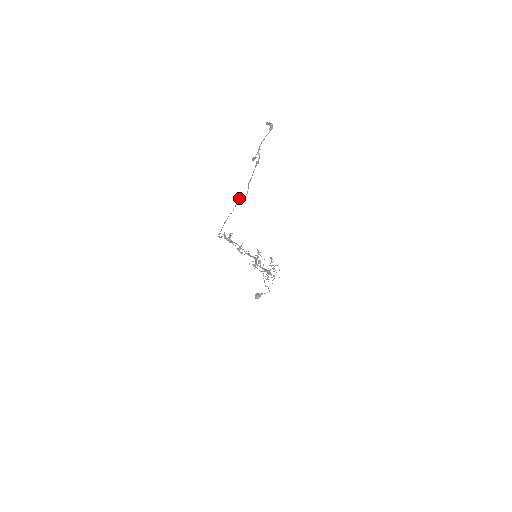
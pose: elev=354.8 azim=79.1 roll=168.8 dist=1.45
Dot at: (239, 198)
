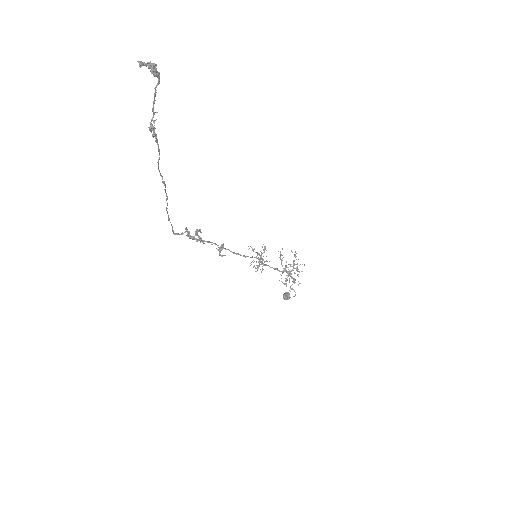
Dot at: occluded
